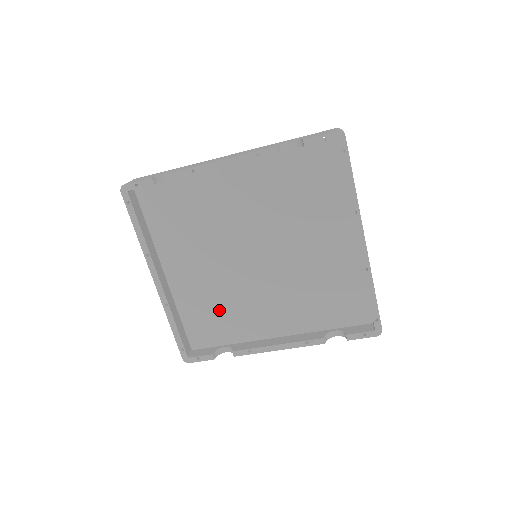
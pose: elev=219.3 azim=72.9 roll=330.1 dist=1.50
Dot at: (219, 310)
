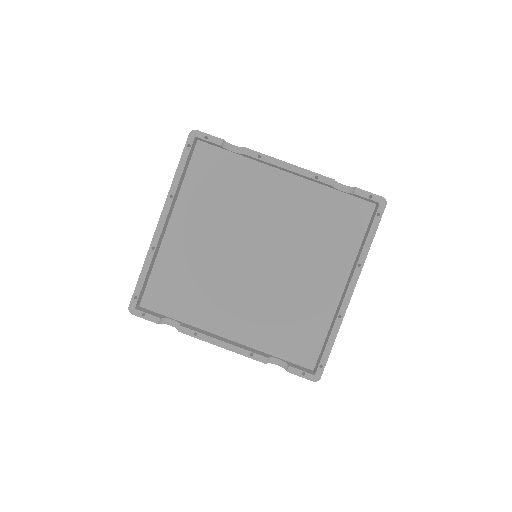
Dot at: (192, 283)
